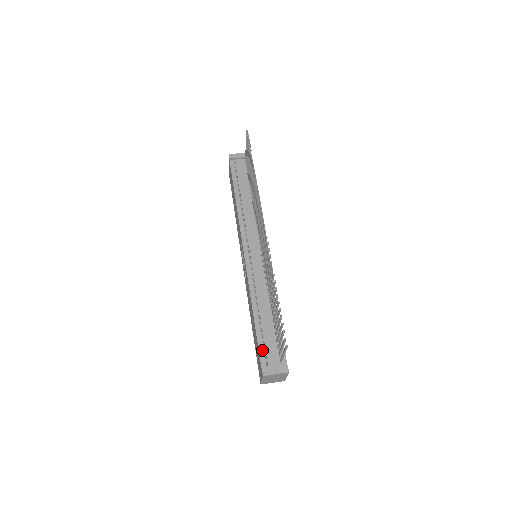
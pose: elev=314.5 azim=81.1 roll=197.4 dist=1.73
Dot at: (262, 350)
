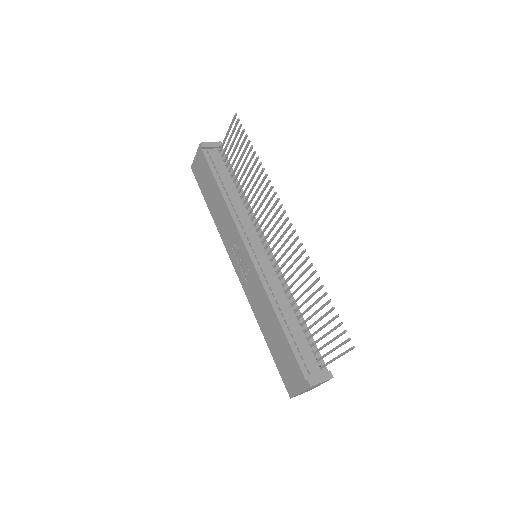
Dot at: (300, 359)
